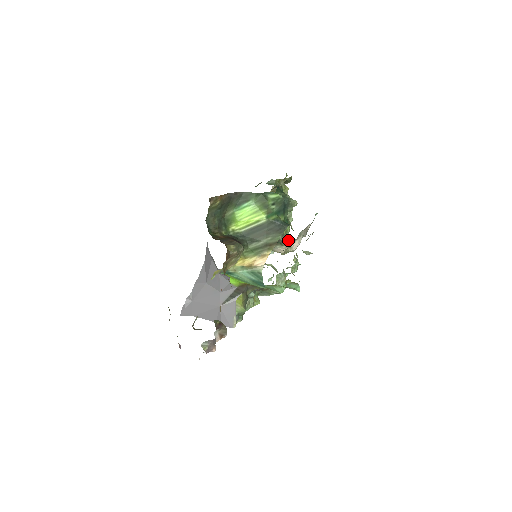
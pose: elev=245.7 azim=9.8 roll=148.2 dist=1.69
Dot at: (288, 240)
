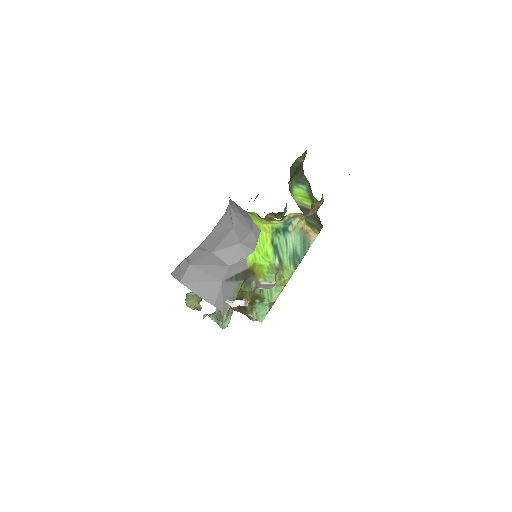
Dot at: occluded
